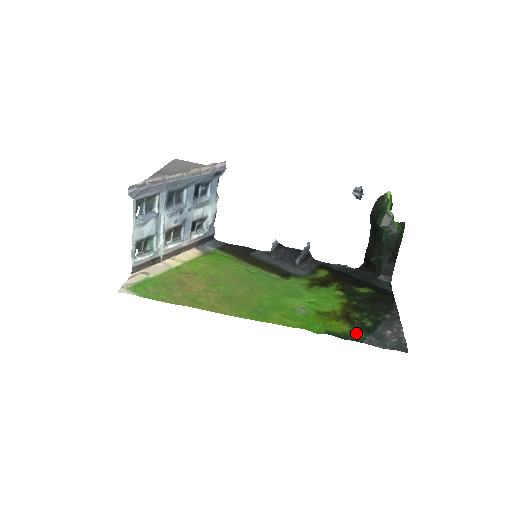
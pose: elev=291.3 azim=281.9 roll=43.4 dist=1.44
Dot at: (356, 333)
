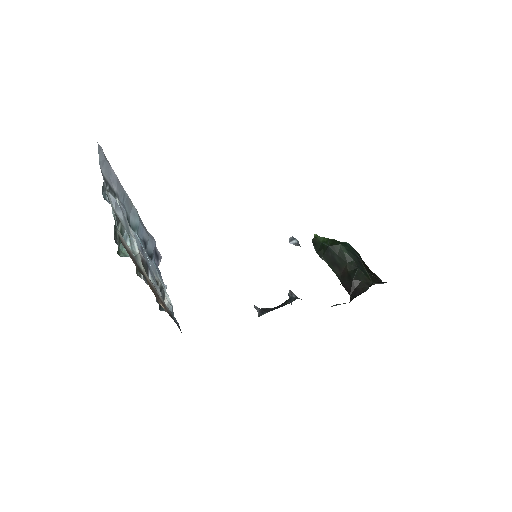
Dot at: occluded
